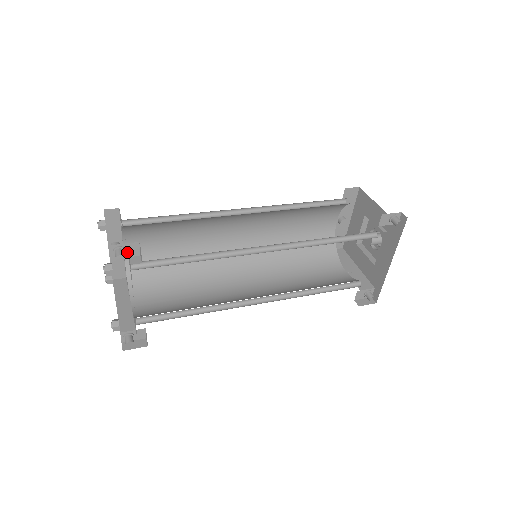
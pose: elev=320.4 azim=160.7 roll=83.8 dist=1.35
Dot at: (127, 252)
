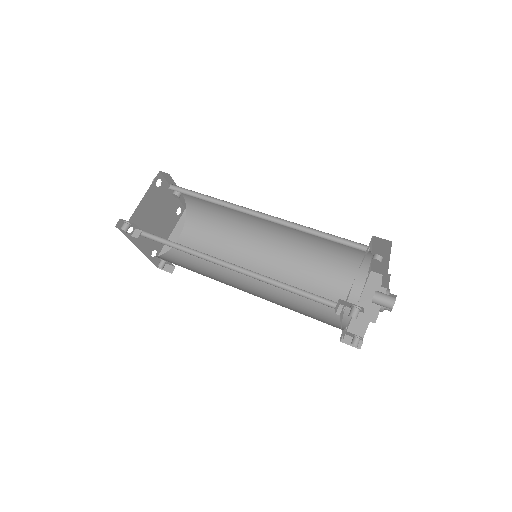
Dot at: (133, 225)
